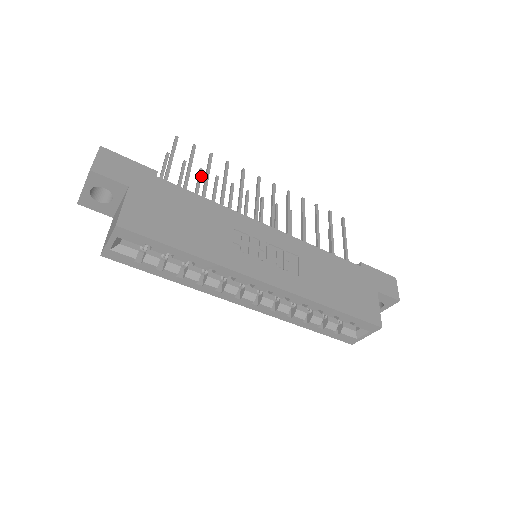
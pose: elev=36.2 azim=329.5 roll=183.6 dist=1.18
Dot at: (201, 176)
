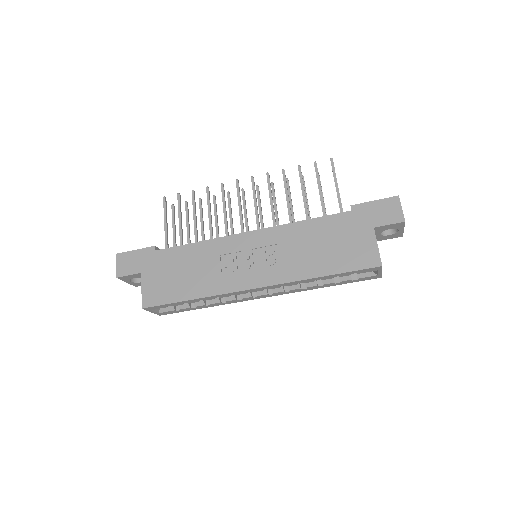
Dot at: (201, 206)
